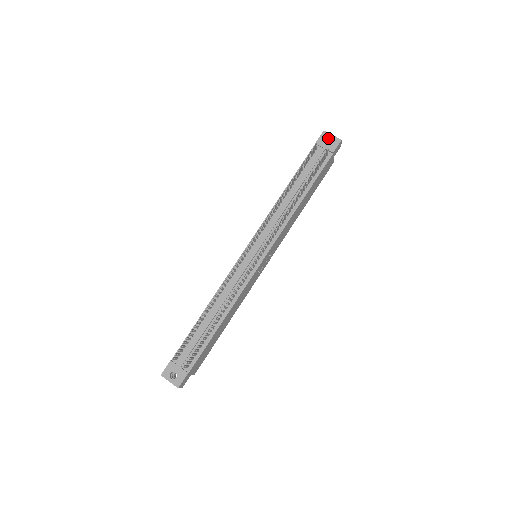
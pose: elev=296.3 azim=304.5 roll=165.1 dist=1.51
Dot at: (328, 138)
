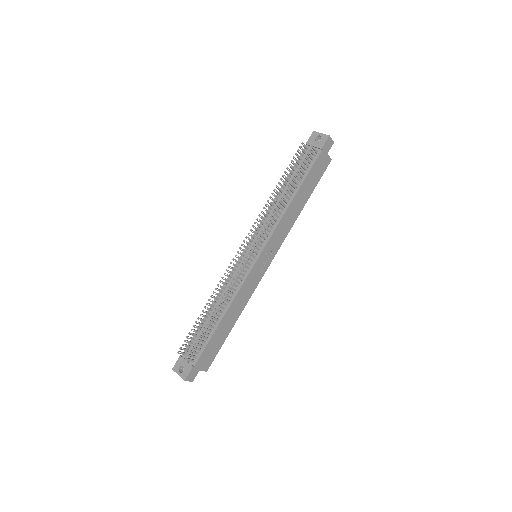
Dot at: (318, 137)
